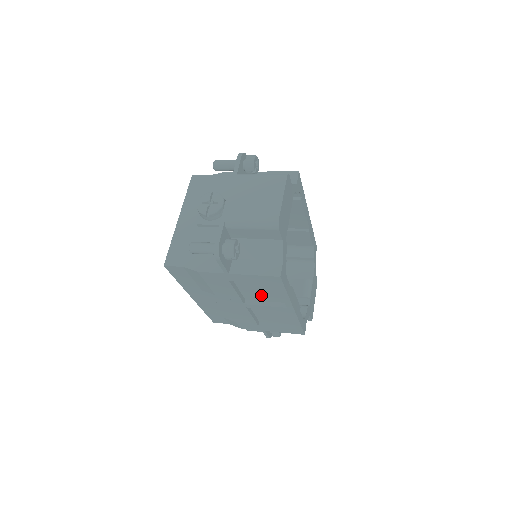
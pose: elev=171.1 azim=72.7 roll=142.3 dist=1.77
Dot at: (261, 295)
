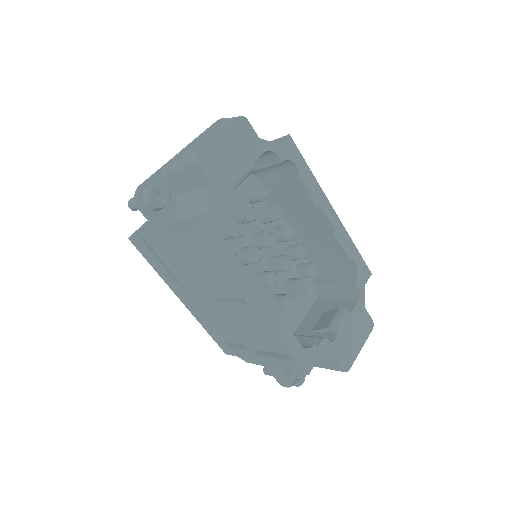
Dot at: (222, 284)
